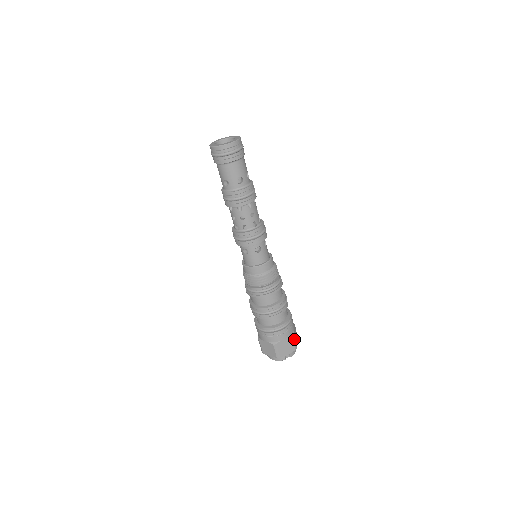
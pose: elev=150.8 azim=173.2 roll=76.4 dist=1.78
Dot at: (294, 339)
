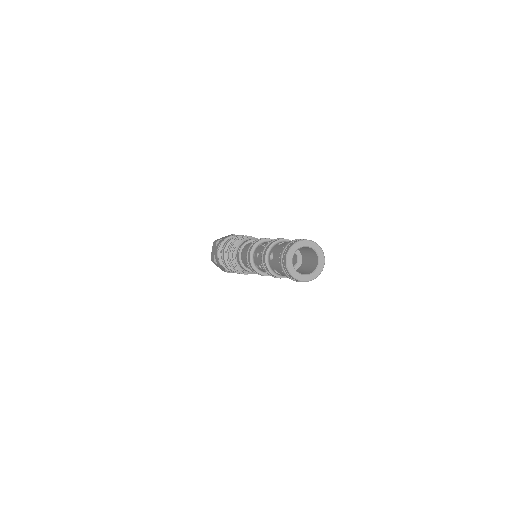
Dot at: occluded
